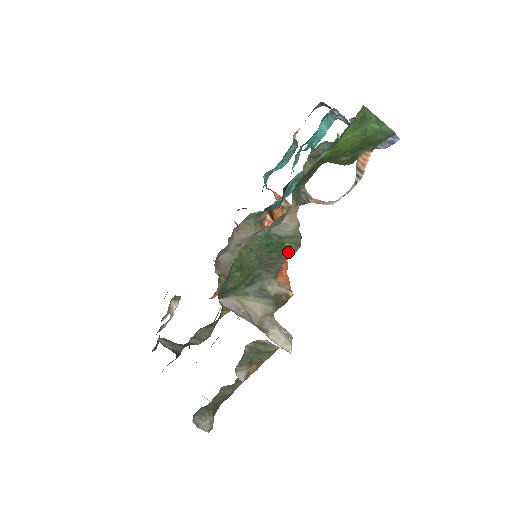
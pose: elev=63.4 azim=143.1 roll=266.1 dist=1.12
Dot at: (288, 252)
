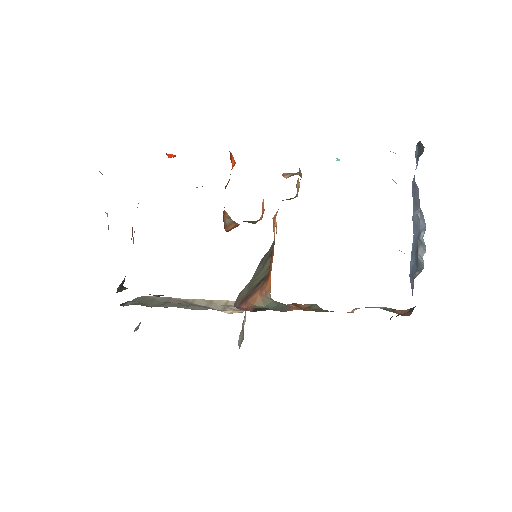
Dot at: occluded
